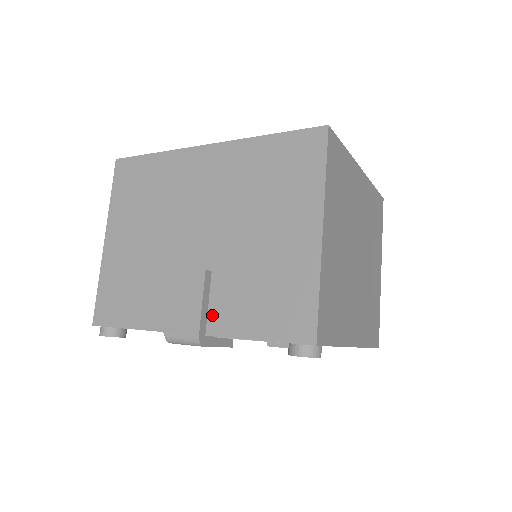
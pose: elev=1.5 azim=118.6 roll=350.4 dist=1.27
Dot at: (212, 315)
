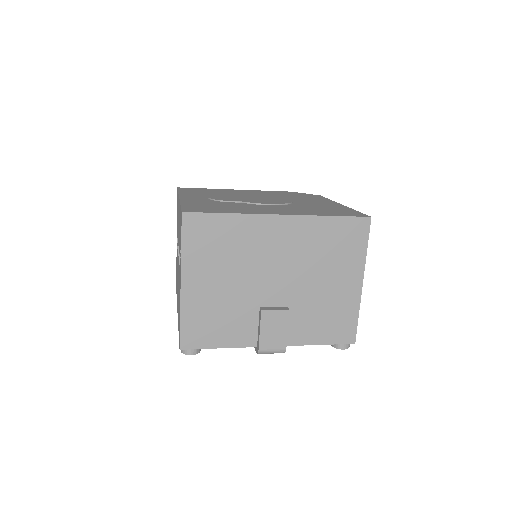
Dot at: (289, 334)
